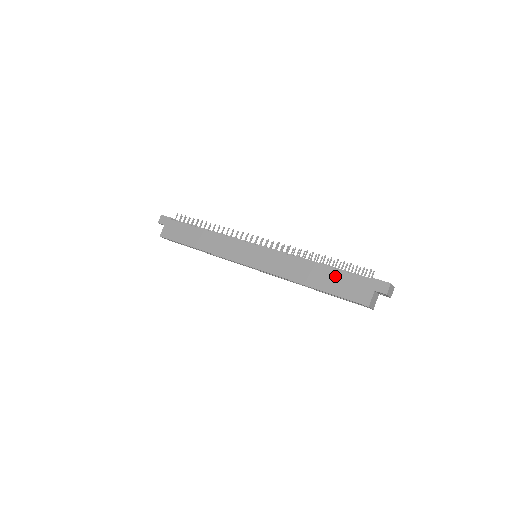
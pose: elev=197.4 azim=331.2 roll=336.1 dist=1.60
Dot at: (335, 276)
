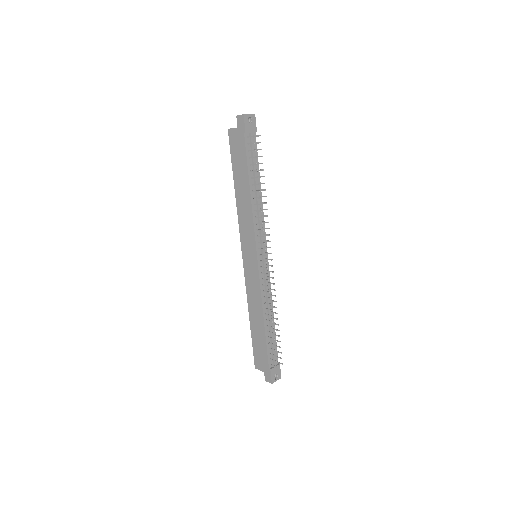
Dot at: (262, 341)
